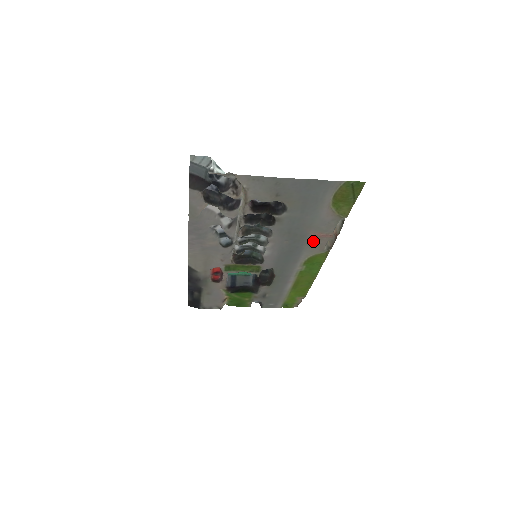
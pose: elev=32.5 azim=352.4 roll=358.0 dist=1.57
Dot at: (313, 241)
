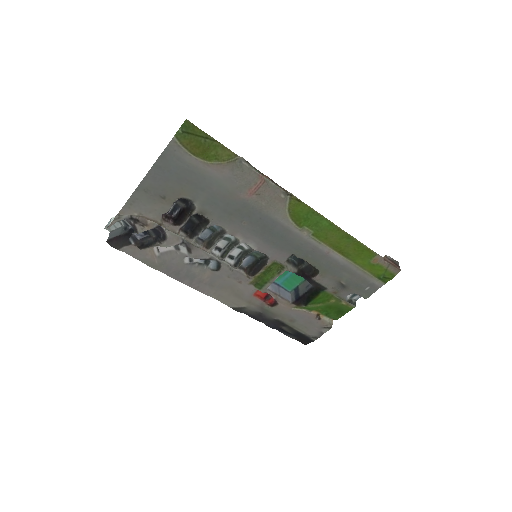
Dot at: (258, 201)
